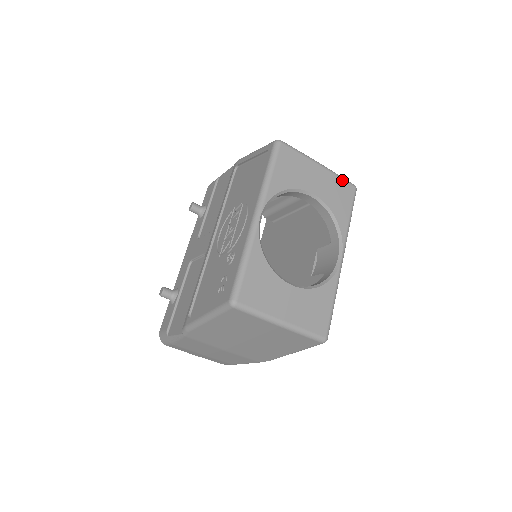
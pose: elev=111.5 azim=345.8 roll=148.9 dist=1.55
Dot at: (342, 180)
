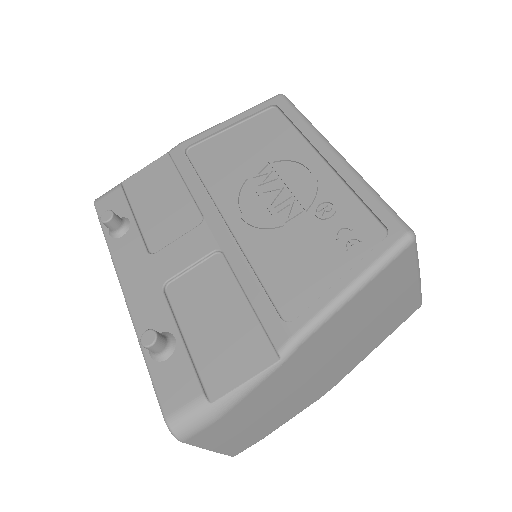
Dot at: occluded
